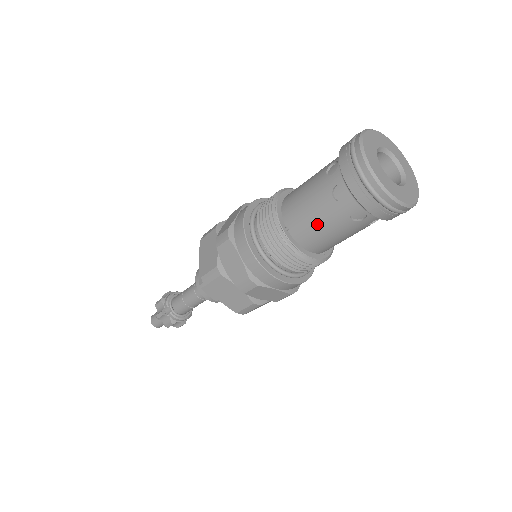
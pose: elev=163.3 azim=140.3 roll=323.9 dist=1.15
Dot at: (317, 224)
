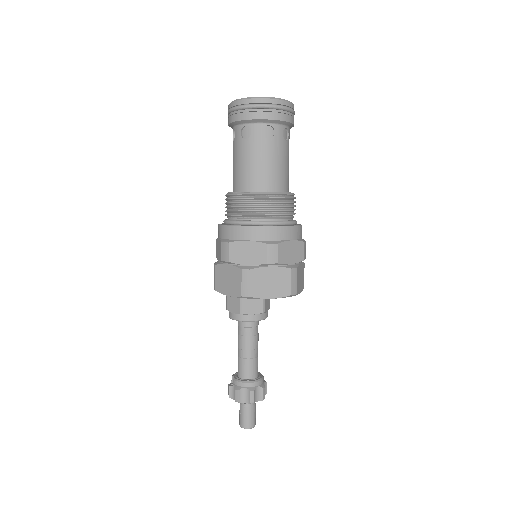
Dot at: (237, 165)
